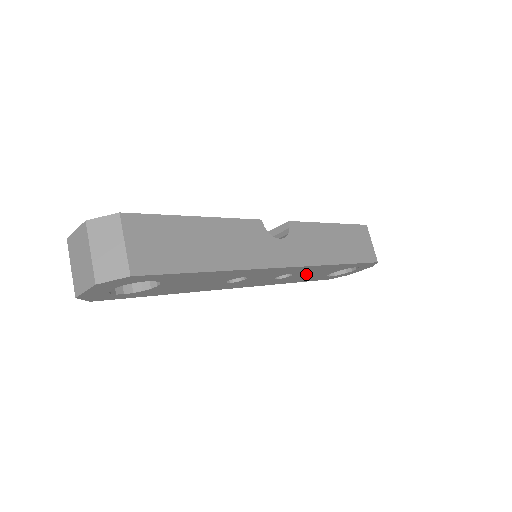
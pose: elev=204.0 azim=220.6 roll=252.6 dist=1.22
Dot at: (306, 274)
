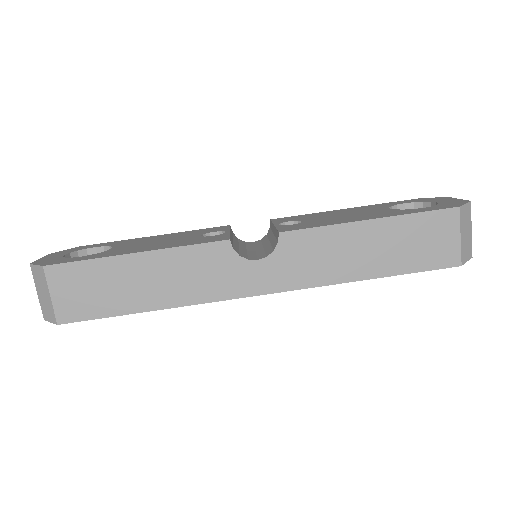
Dot at: occluded
